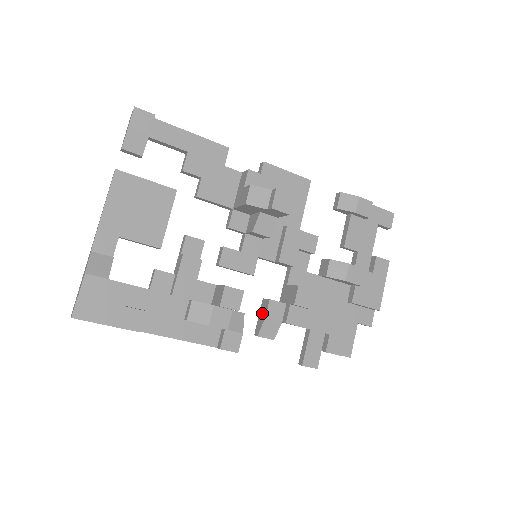
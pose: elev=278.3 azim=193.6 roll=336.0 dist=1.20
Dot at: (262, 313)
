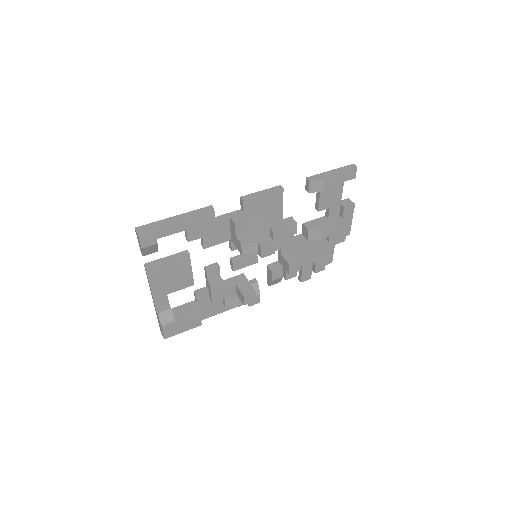
Dot at: (269, 275)
